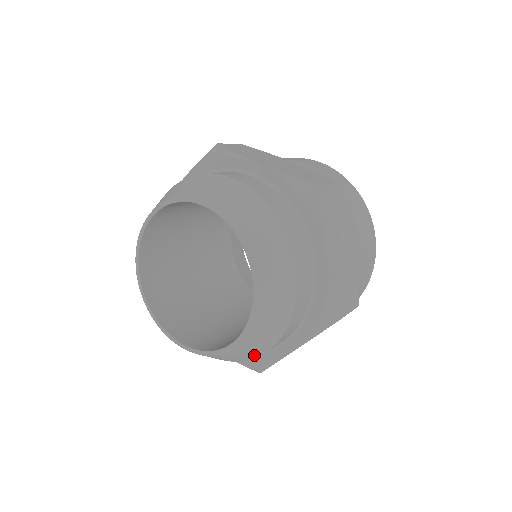
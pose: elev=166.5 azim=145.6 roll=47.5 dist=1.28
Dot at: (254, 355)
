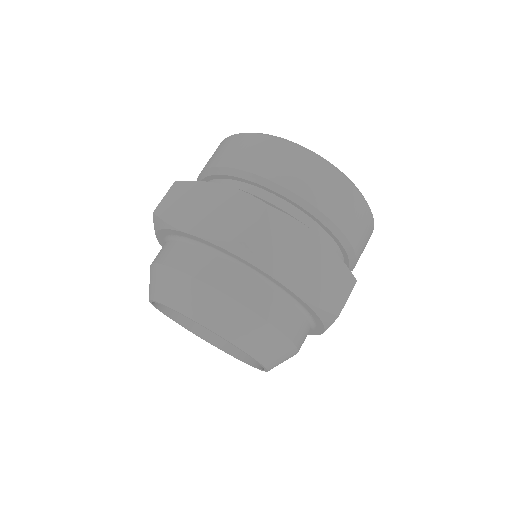
Dot at: occluded
